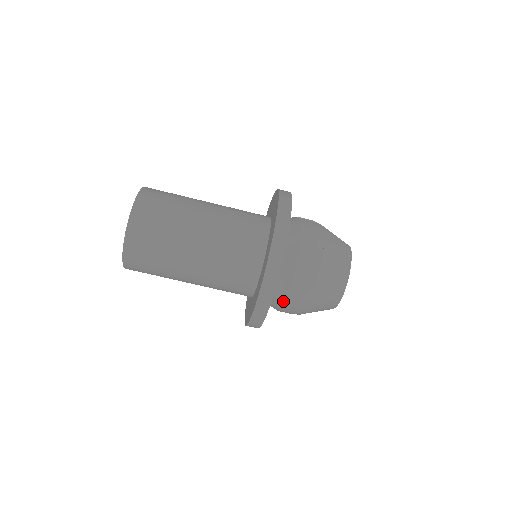
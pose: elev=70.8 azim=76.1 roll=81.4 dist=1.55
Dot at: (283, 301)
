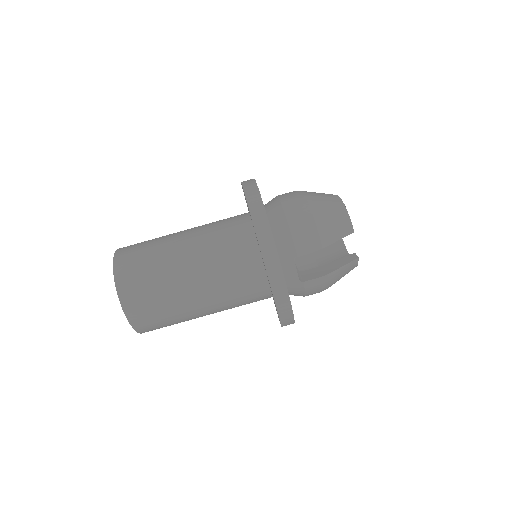
Dot at: (285, 221)
